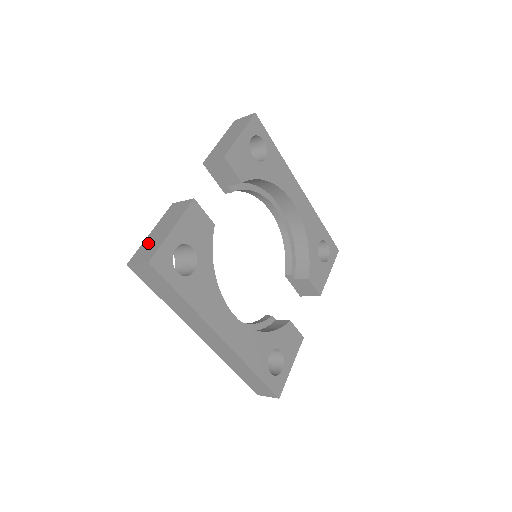
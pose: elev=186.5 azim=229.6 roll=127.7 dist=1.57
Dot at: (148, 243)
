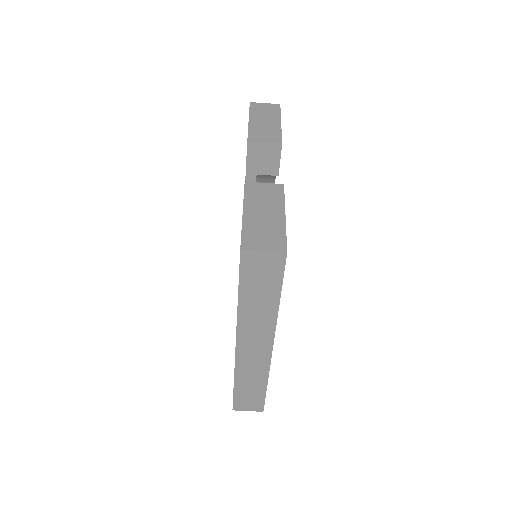
Dot at: (256, 227)
